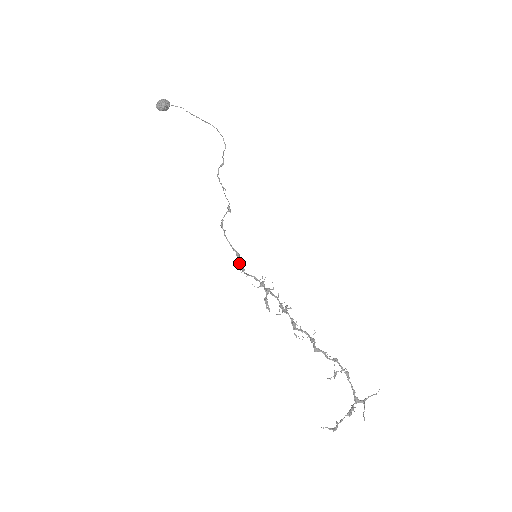
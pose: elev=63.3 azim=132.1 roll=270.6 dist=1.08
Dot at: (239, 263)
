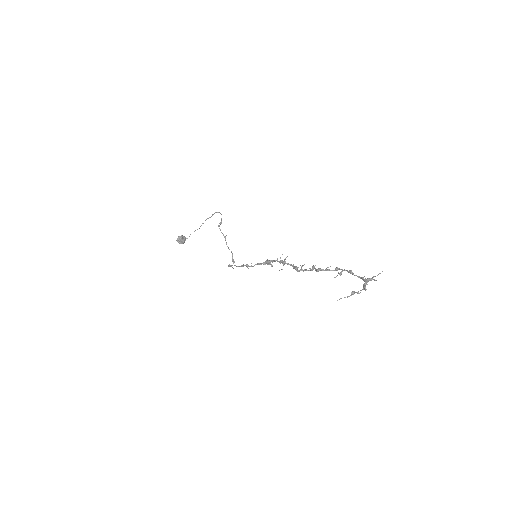
Dot at: (244, 265)
